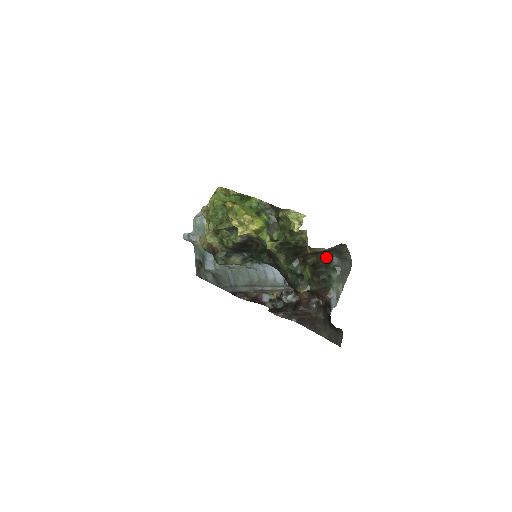
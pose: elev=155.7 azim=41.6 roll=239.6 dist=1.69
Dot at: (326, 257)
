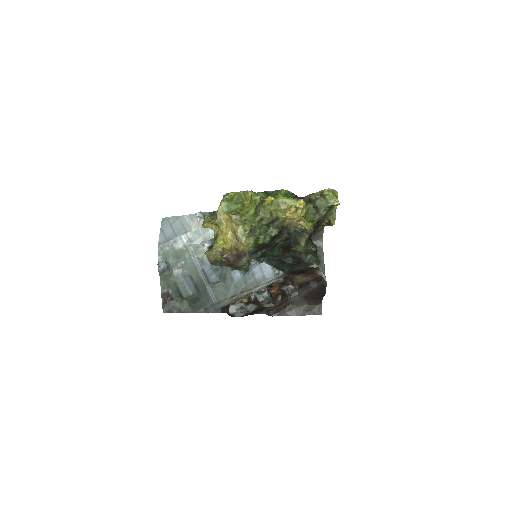
Dot at: occluded
